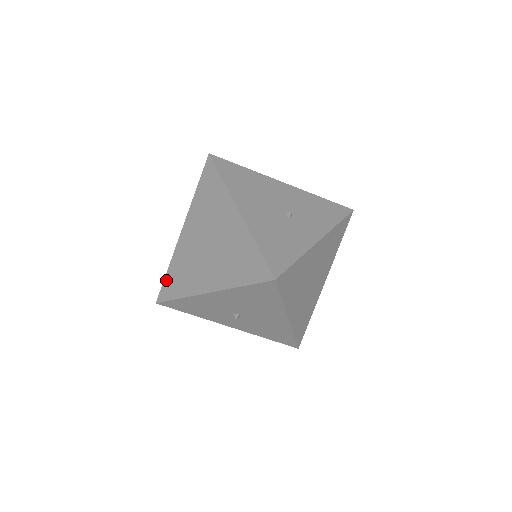
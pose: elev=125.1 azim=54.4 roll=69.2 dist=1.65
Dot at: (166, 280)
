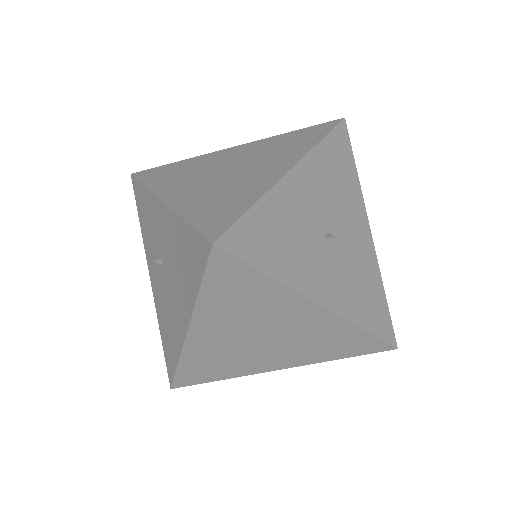
Dot at: (199, 222)
